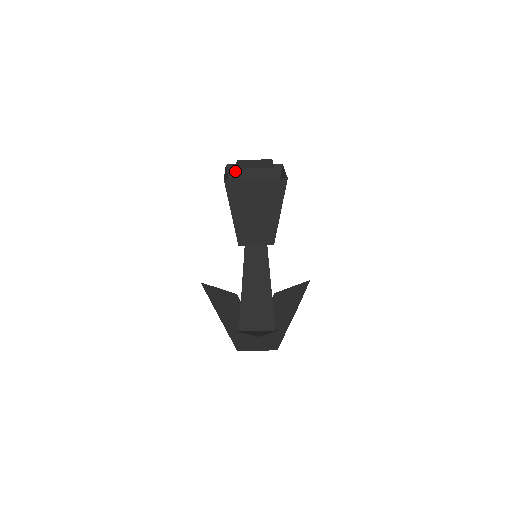
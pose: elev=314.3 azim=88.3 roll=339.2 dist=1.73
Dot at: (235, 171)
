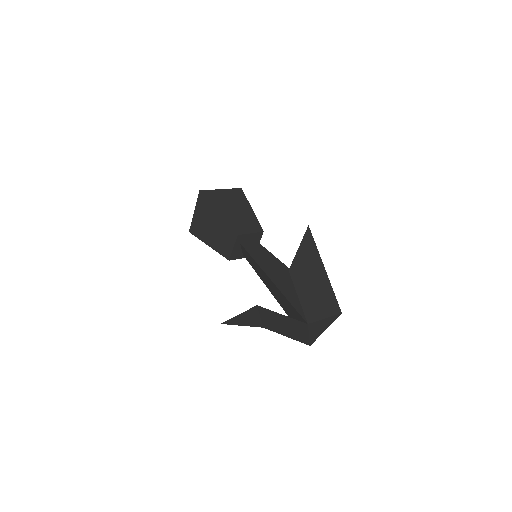
Dot at: occluded
